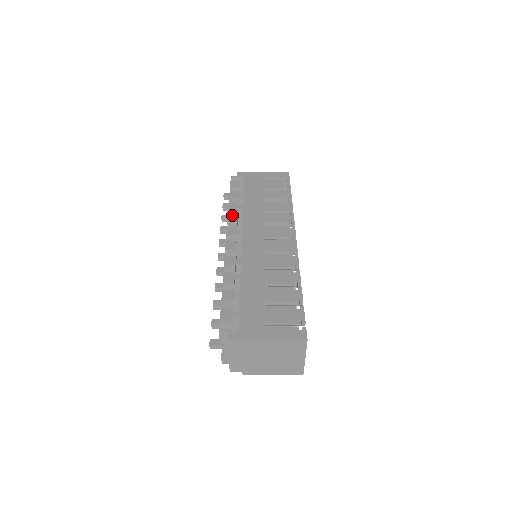
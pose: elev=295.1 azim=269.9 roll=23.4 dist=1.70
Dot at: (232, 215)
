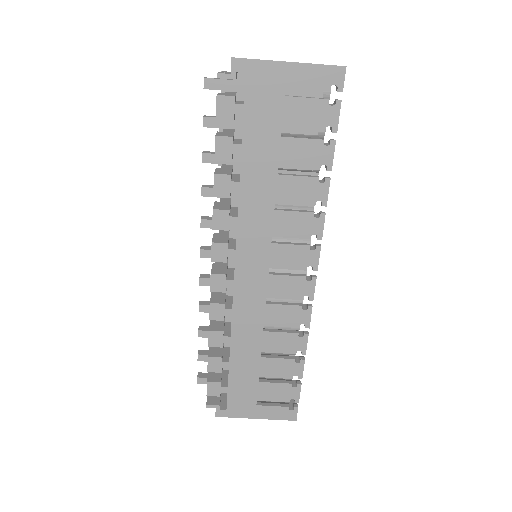
Dot at: (220, 212)
